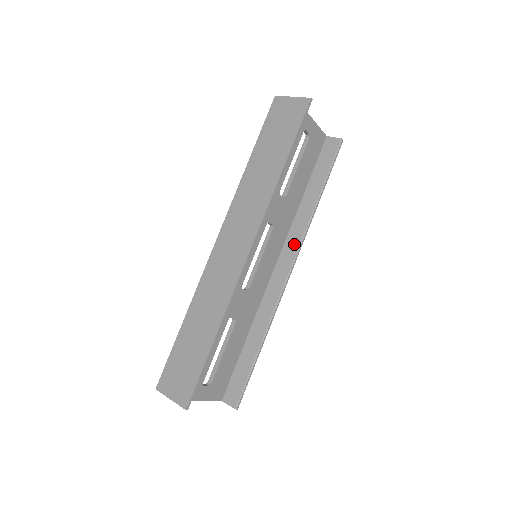
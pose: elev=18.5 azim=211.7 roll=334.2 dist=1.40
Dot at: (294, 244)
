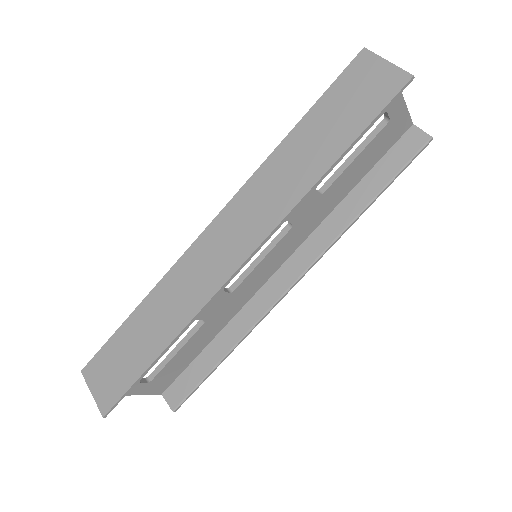
Dot at: (311, 253)
